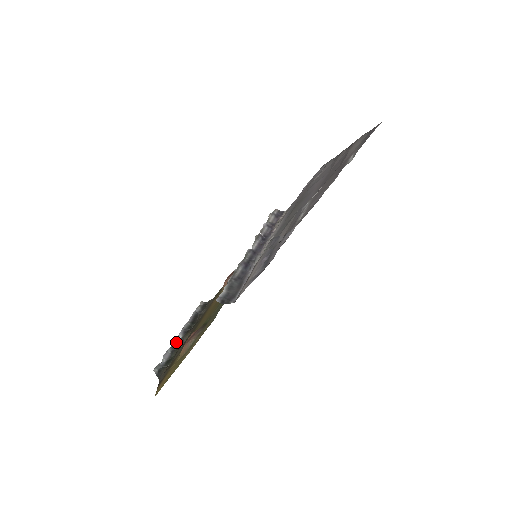
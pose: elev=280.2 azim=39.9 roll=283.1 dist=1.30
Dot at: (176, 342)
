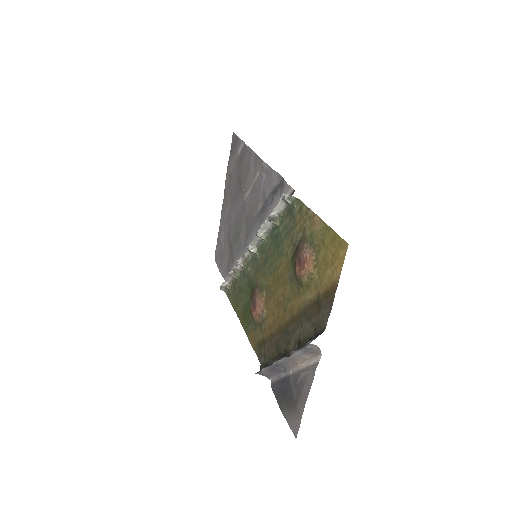
Dot at: (289, 356)
